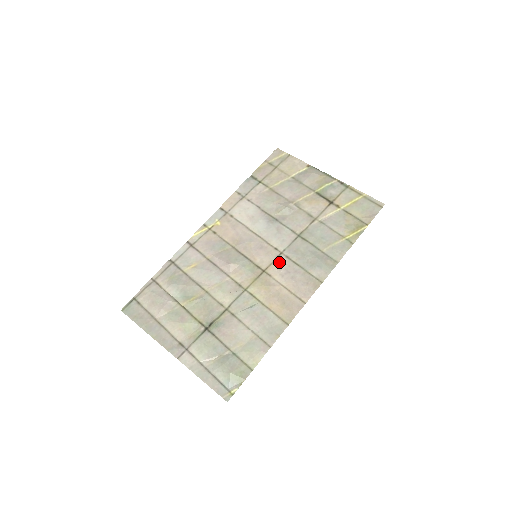
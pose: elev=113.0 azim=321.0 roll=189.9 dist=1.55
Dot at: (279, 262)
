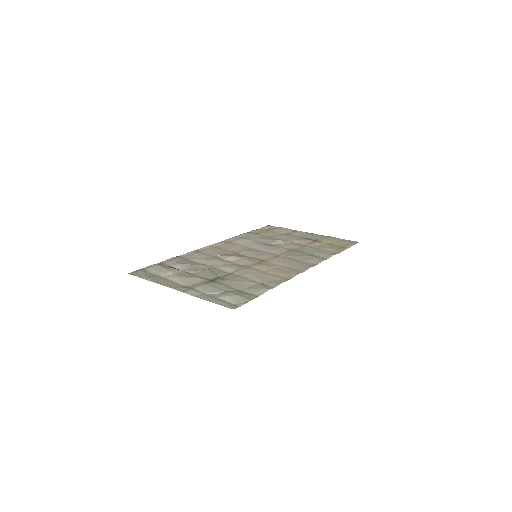
Dot at: (277, 258)
